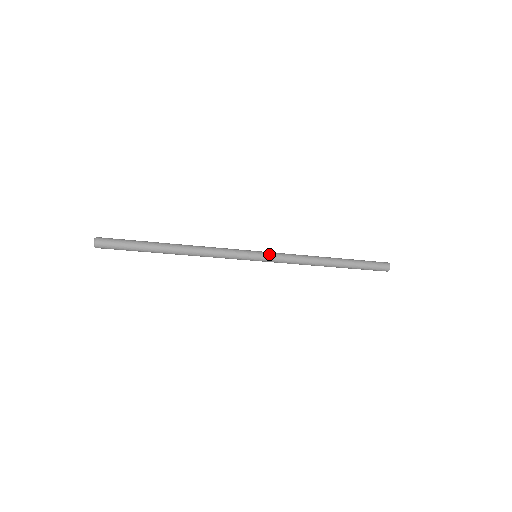
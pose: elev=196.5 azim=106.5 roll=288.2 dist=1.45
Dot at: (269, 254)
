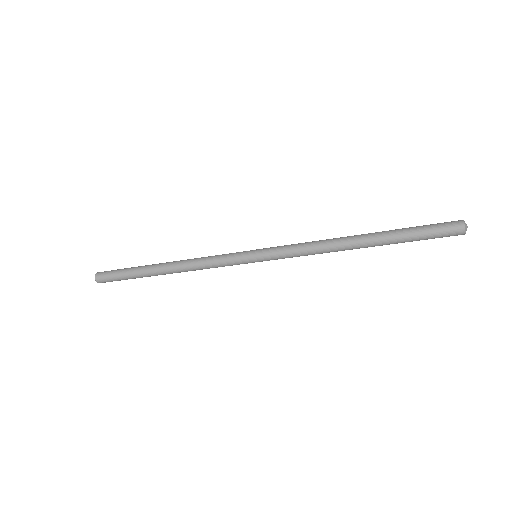
Dot at: (269, 248)
